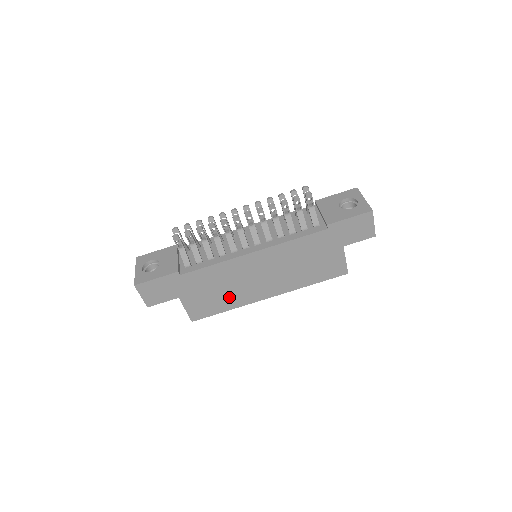
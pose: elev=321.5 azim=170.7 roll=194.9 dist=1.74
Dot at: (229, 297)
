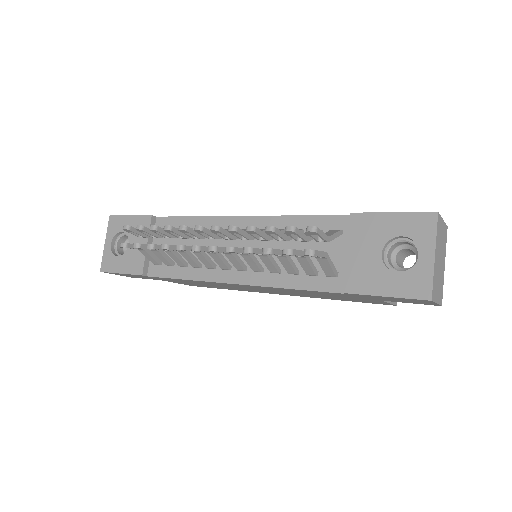
Dot at: occluded
